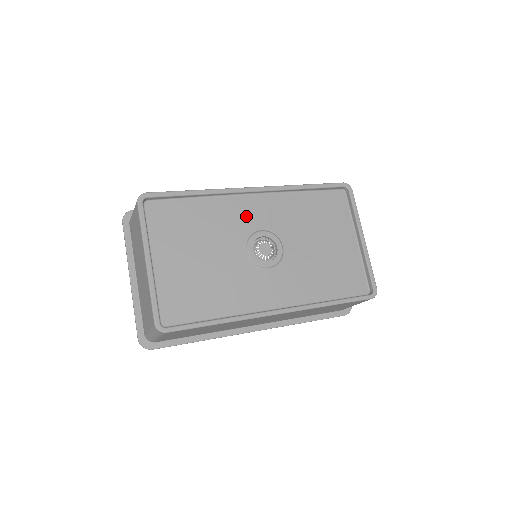
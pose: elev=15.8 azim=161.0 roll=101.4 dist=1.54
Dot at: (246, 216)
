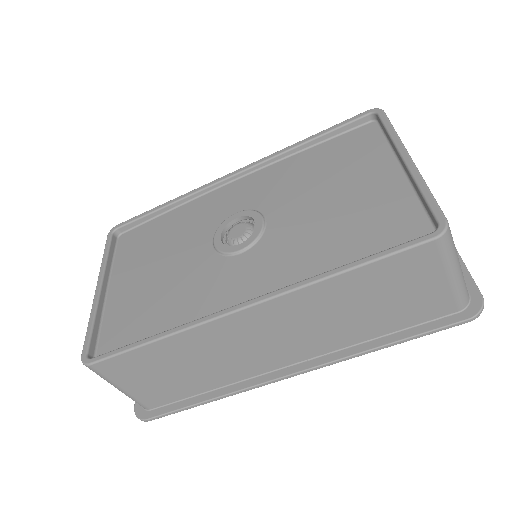
Dot at: (221, 206)
